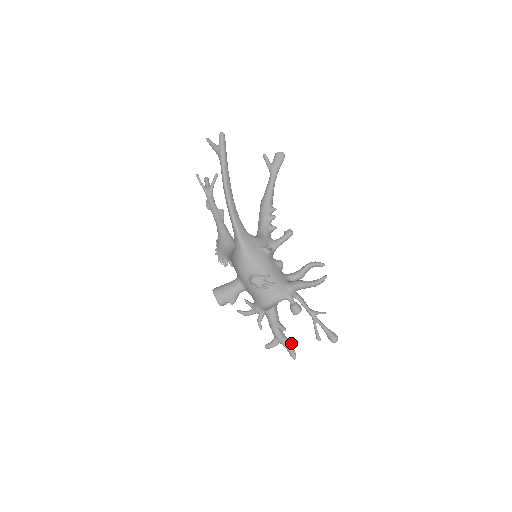
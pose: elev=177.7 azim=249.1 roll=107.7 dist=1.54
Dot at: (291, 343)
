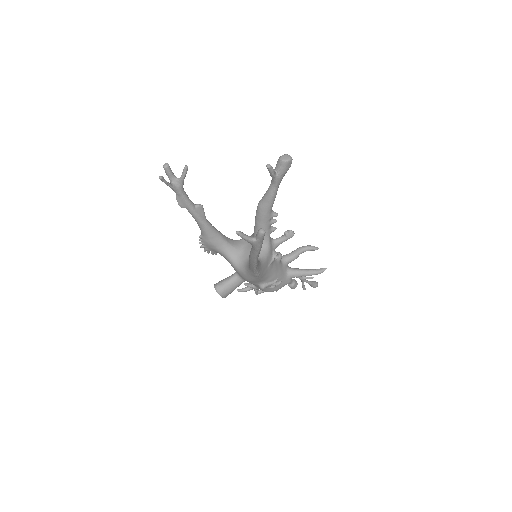
Dot at: occluded
